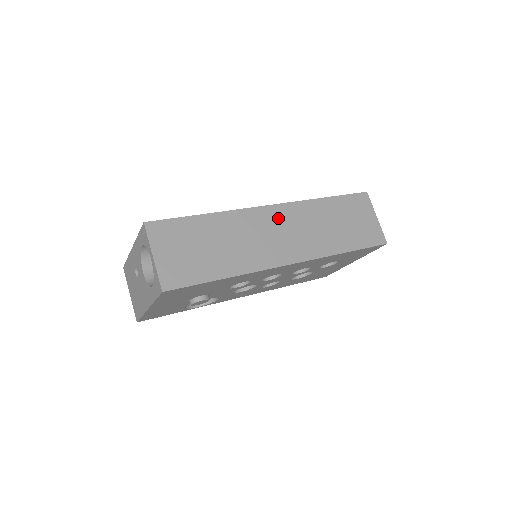
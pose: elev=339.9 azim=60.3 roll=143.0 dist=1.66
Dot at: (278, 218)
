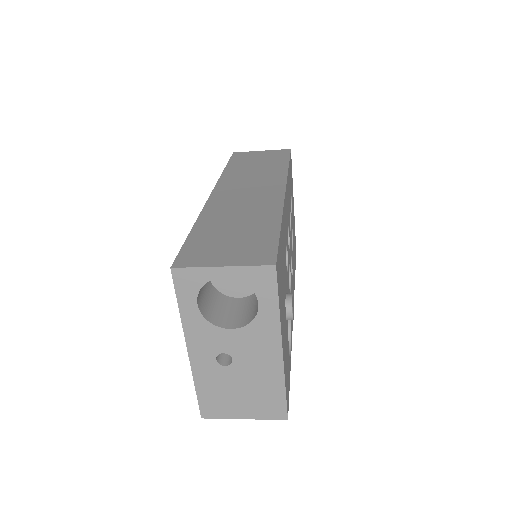
Dot at: (229, 191)
